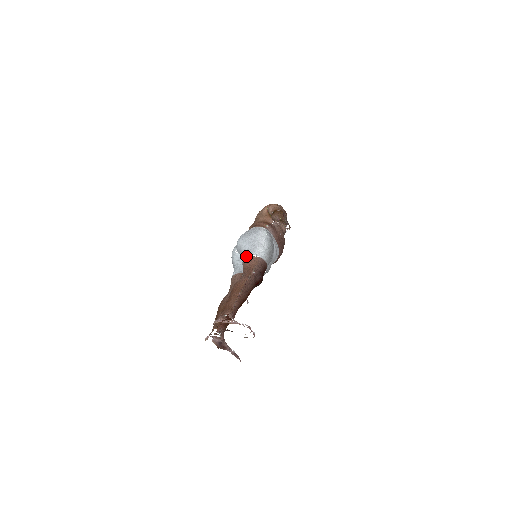
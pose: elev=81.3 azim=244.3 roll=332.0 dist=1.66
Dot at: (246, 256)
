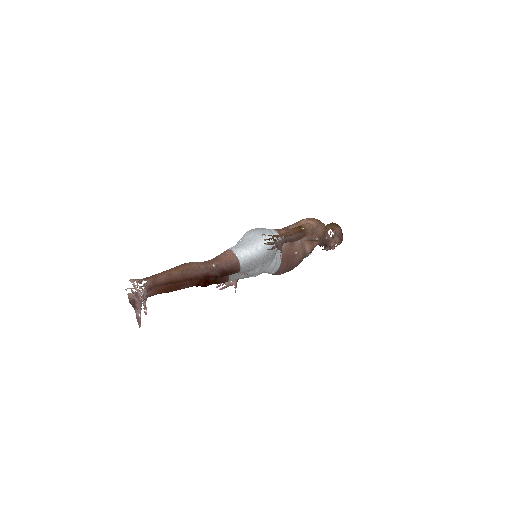
Dot at: (230, 248)
